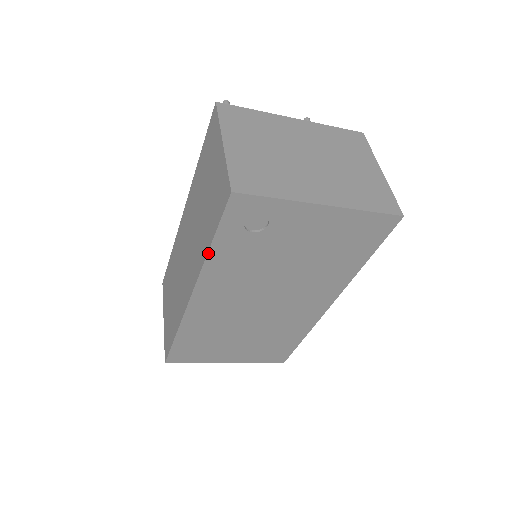
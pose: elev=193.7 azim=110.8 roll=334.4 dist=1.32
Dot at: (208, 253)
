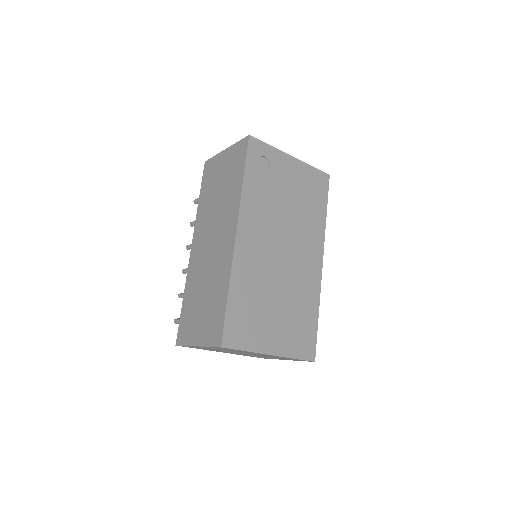
Dot at: (243, 184)
